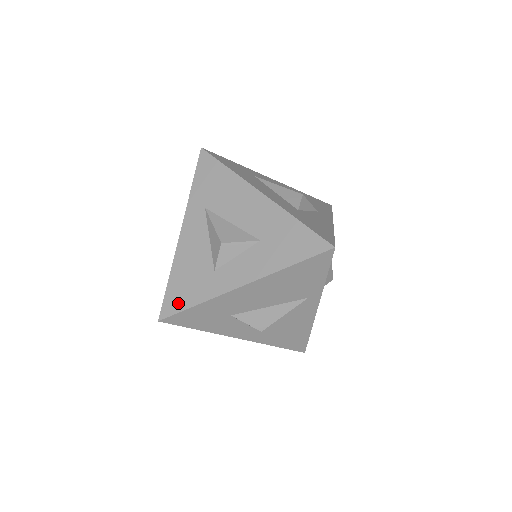
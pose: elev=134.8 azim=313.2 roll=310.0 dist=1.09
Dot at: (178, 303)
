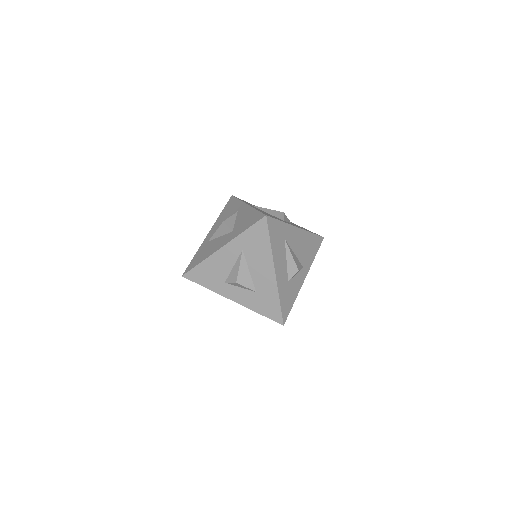
Dot at: (197, 279)
